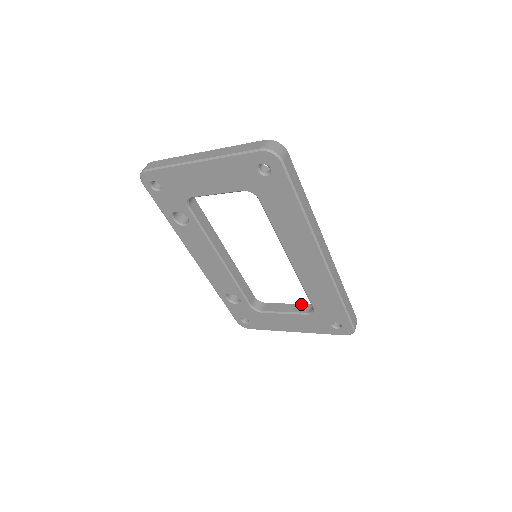
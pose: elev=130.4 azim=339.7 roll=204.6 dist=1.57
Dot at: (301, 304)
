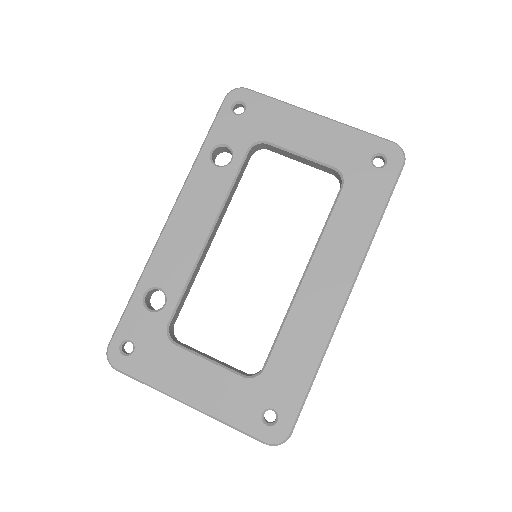
Dot at: occluded
